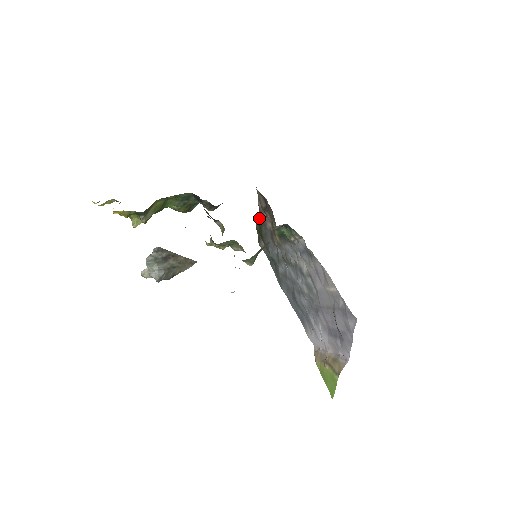
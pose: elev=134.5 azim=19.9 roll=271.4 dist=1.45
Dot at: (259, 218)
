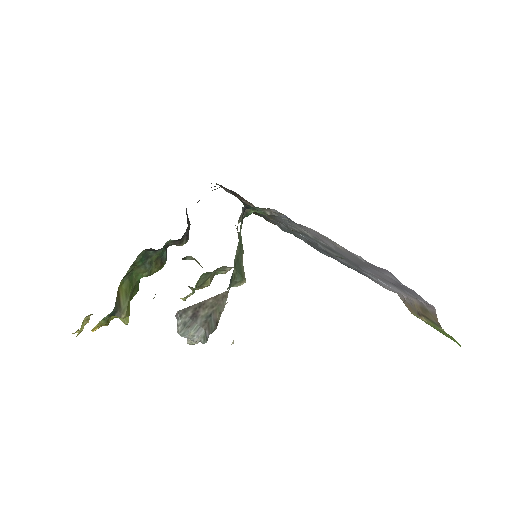
Dot at: (243, 203)
